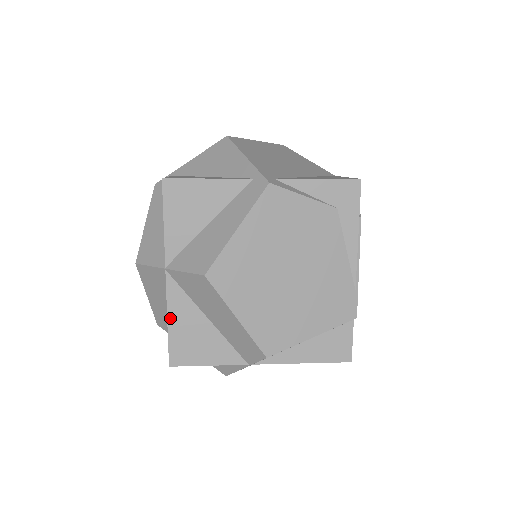
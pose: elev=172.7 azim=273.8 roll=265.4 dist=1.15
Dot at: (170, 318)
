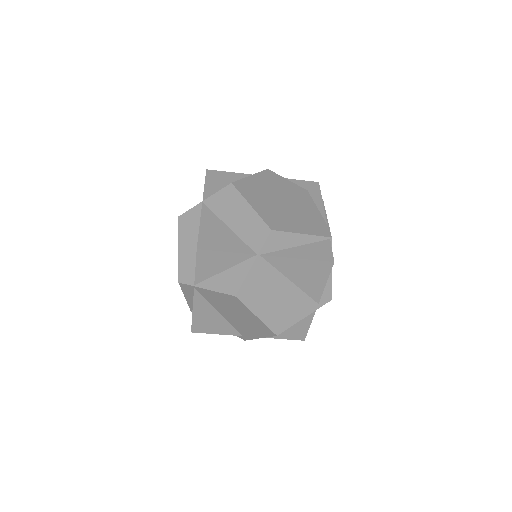
Dot at: (202, 224)
